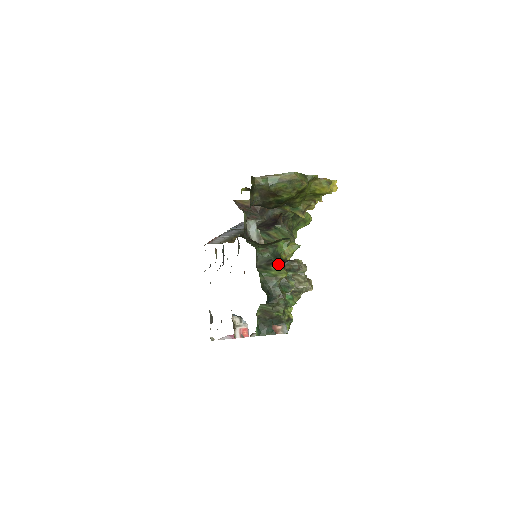
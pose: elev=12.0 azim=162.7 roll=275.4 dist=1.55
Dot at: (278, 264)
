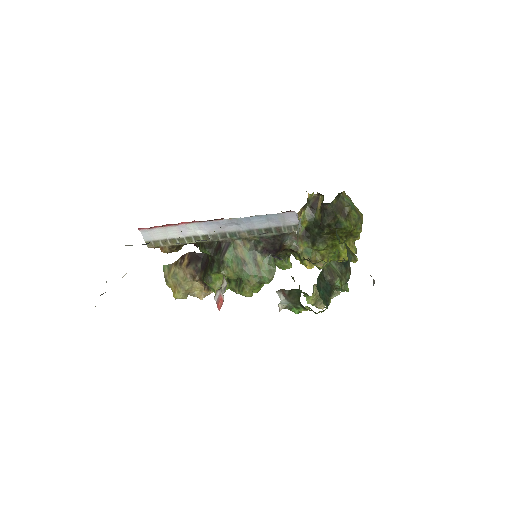
Dot at: occluded
